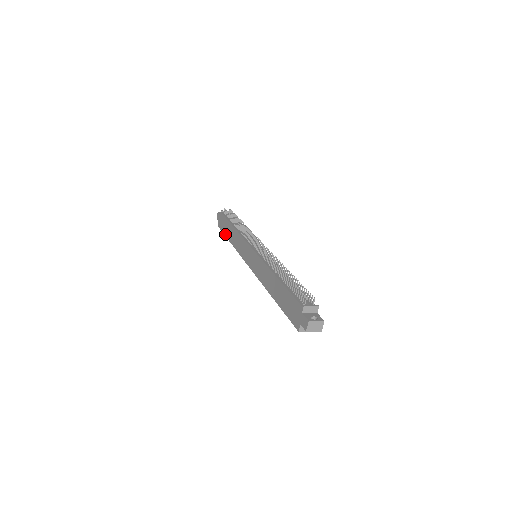
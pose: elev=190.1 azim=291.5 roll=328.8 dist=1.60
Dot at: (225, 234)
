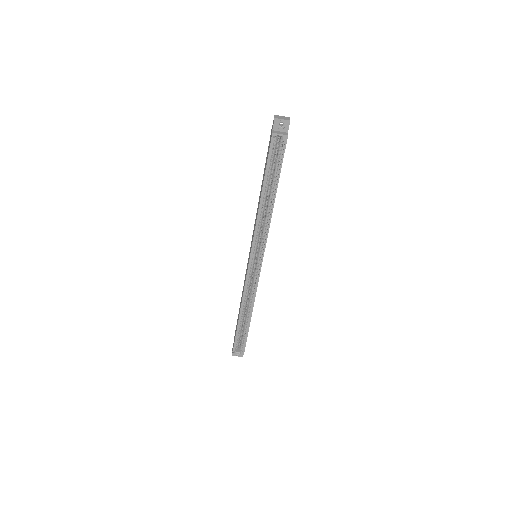
Dot at: occluded
